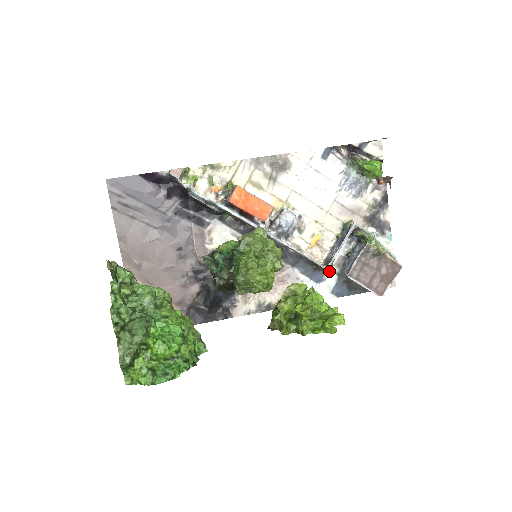
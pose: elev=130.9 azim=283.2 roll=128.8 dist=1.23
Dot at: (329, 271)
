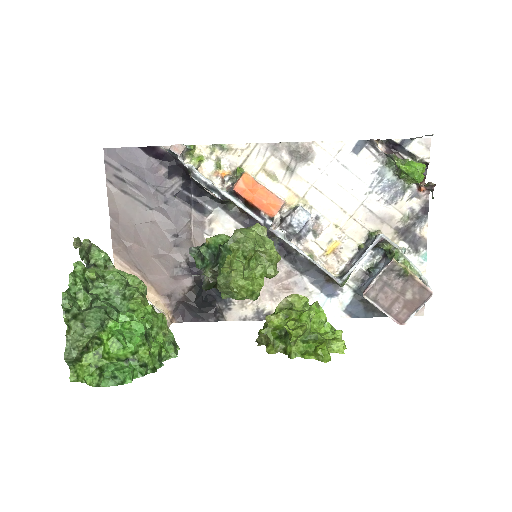
Dot at: (344, 286)
